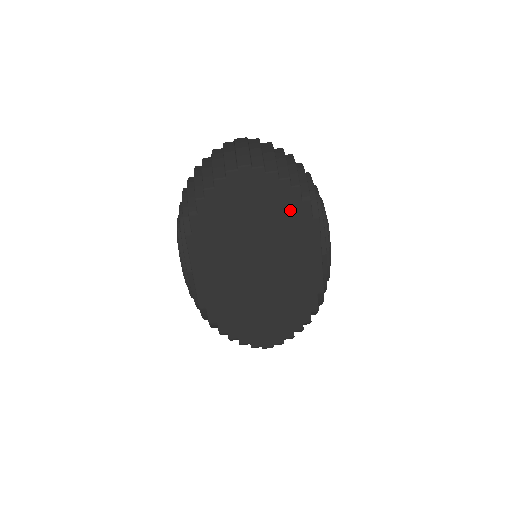
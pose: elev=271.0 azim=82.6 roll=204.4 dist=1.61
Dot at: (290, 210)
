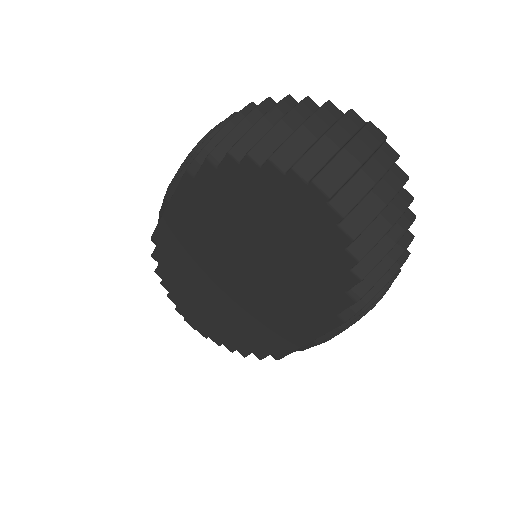
Dot at: (323, 282)
